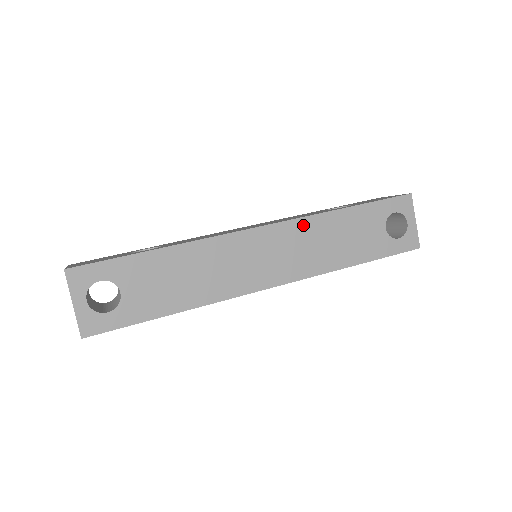
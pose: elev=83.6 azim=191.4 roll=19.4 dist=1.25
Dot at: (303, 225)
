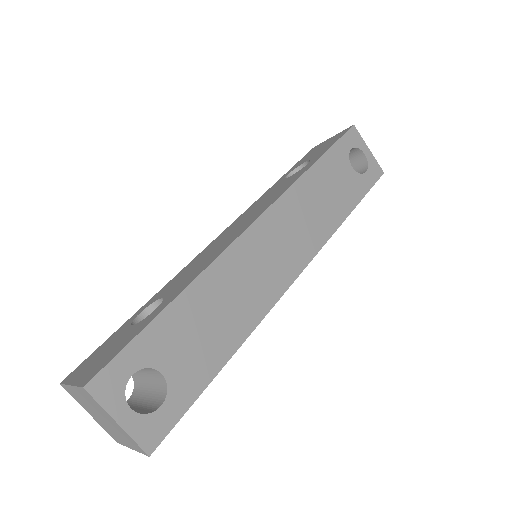
Dot at: (290, 199)
